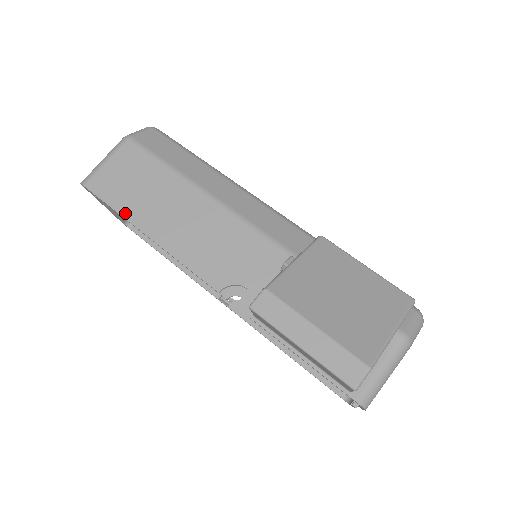
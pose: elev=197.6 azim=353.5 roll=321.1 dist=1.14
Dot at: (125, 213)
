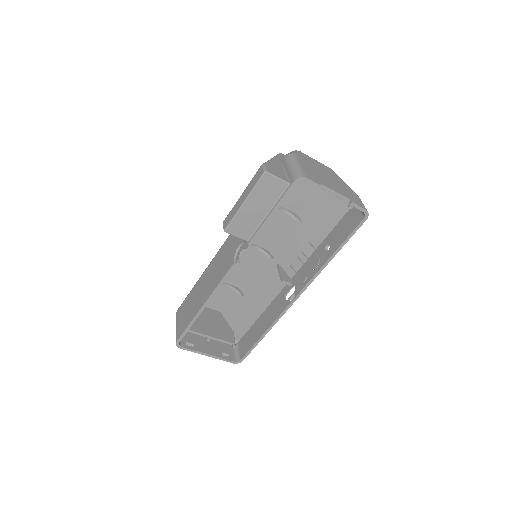
Dot at: (192, 318)
